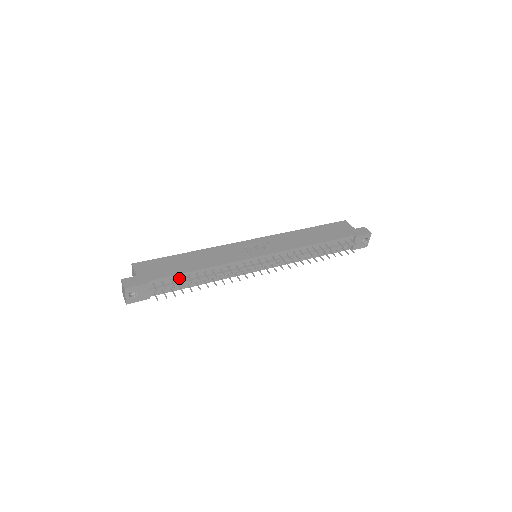
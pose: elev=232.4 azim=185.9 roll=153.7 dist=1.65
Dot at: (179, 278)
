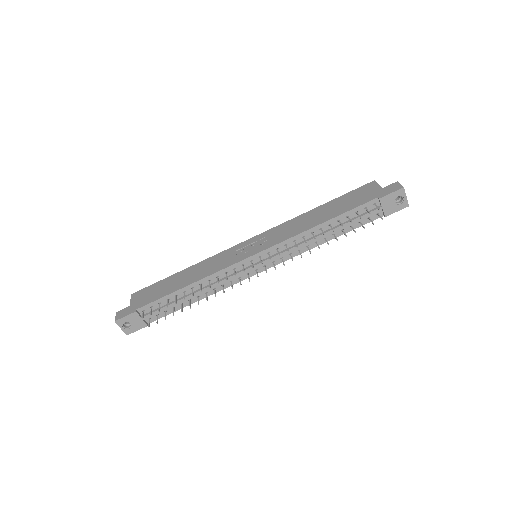
Dot at: (167, 300)
